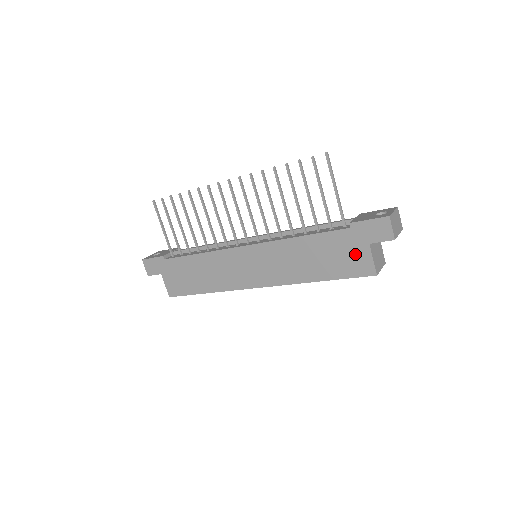
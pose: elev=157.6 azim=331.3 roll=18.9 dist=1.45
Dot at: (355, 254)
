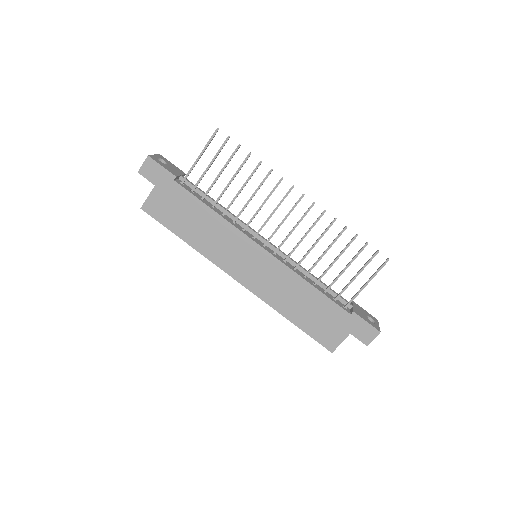
Dot at: (334, 330)
